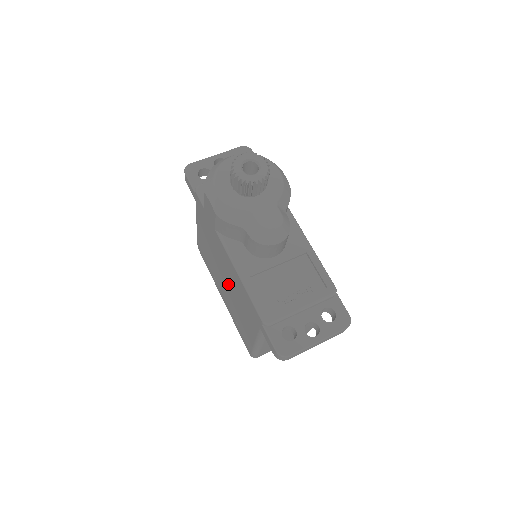
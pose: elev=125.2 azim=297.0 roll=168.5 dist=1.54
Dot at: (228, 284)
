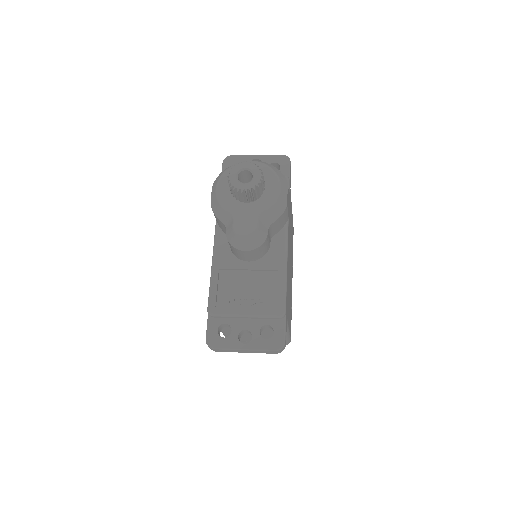
Dot at: occluded
